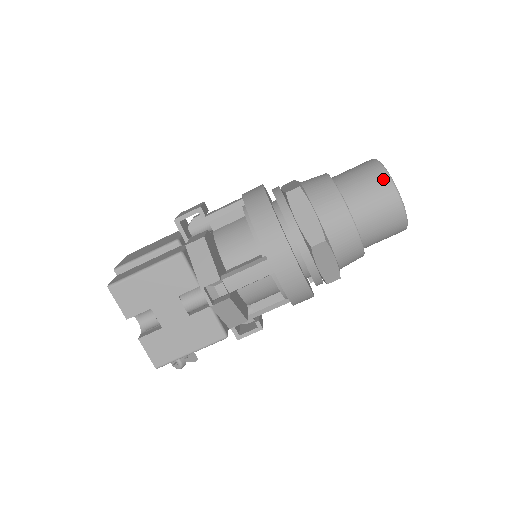
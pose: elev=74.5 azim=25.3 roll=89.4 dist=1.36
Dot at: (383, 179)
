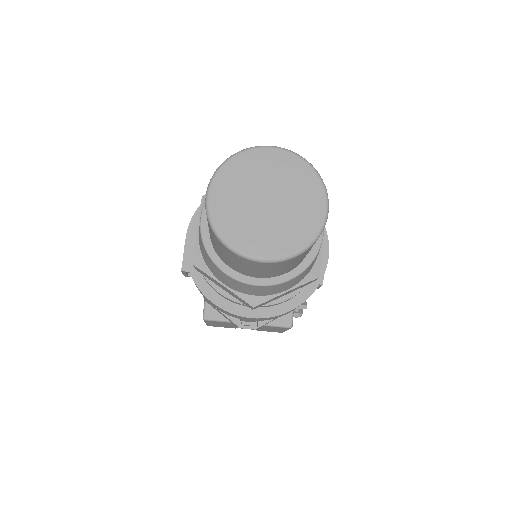
Dot at: (225, 250)
